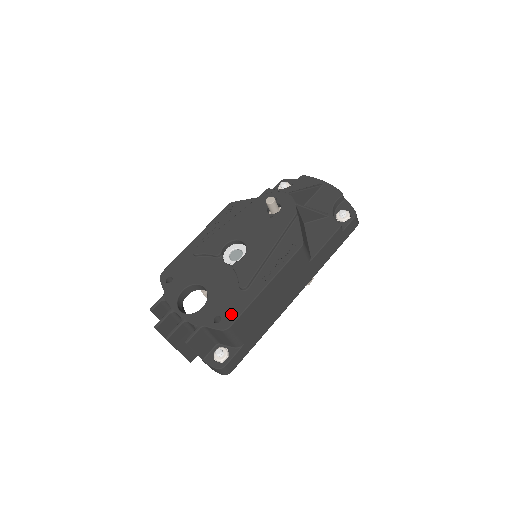
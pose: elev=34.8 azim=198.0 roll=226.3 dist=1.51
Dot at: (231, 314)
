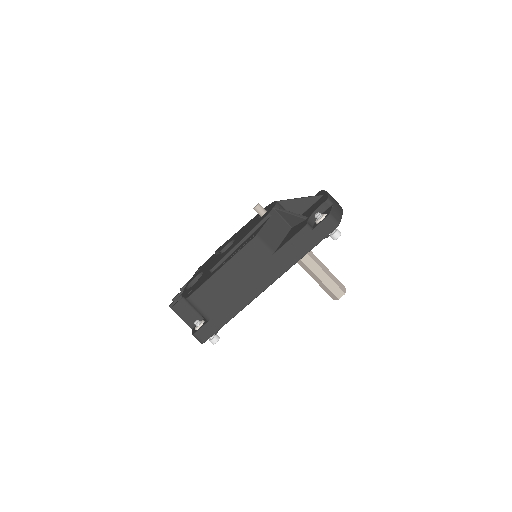
Dot at: (196, 288)
